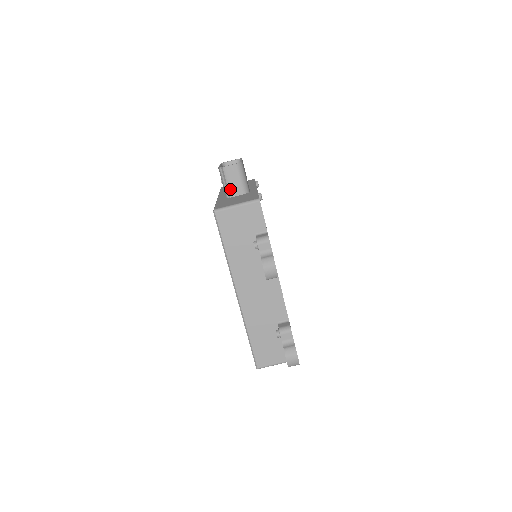
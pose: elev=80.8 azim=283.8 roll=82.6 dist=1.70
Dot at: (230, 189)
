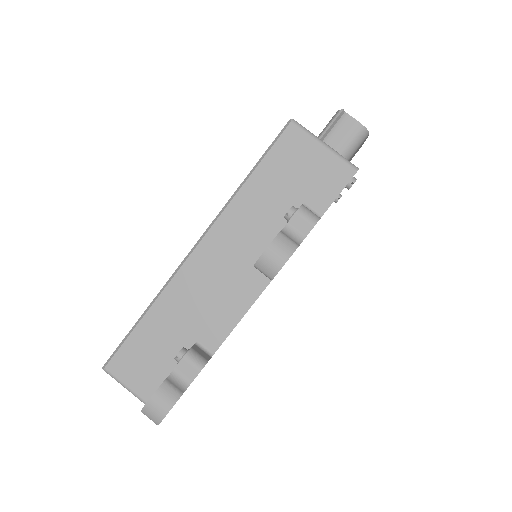
Dot at: occluded
